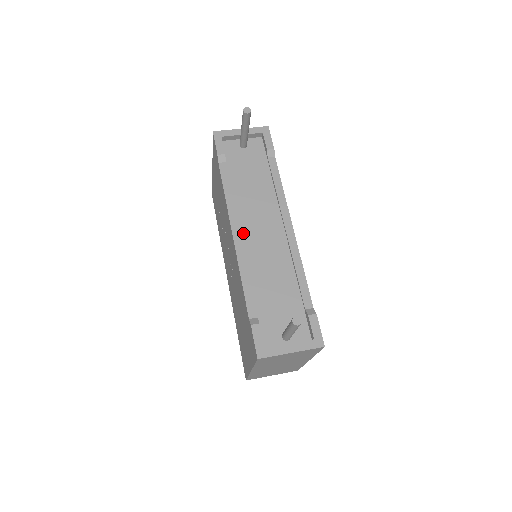
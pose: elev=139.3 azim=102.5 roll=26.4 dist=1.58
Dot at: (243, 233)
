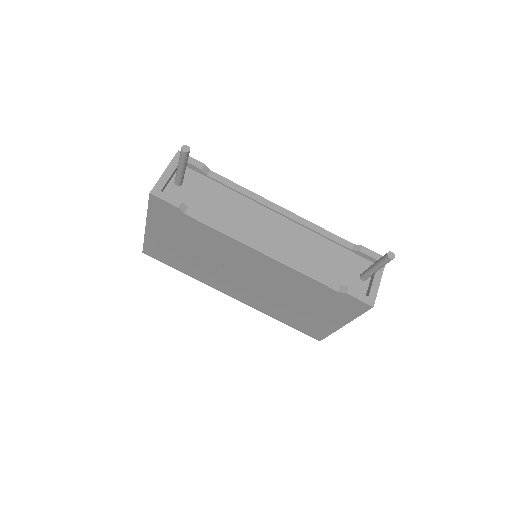
Dot at: (264, 245)
